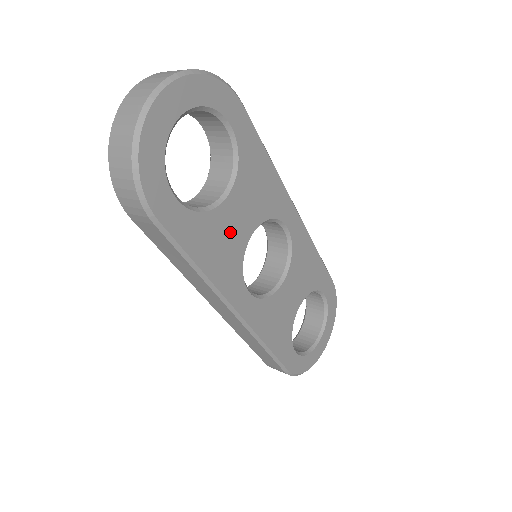
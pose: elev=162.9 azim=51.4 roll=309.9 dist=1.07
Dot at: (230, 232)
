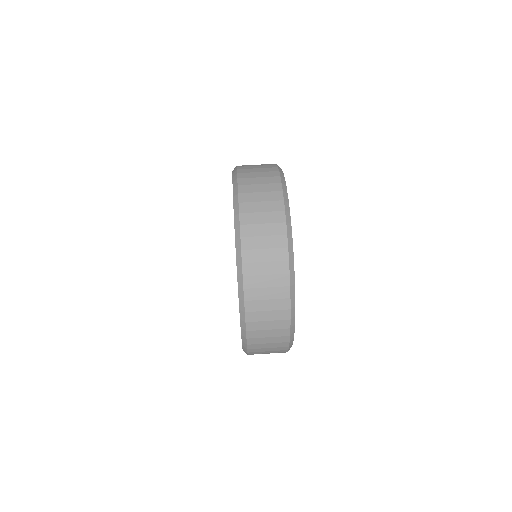
Dot at: occluded
